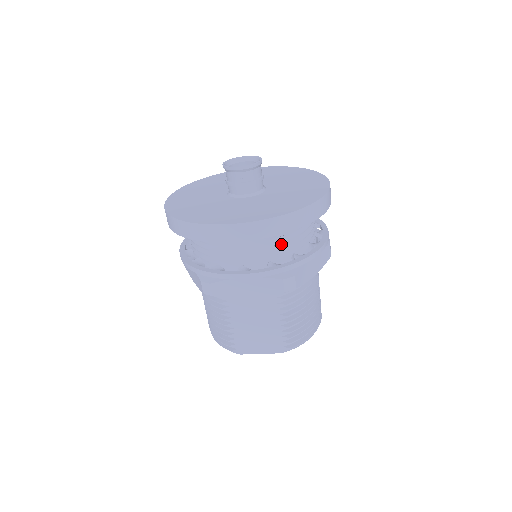
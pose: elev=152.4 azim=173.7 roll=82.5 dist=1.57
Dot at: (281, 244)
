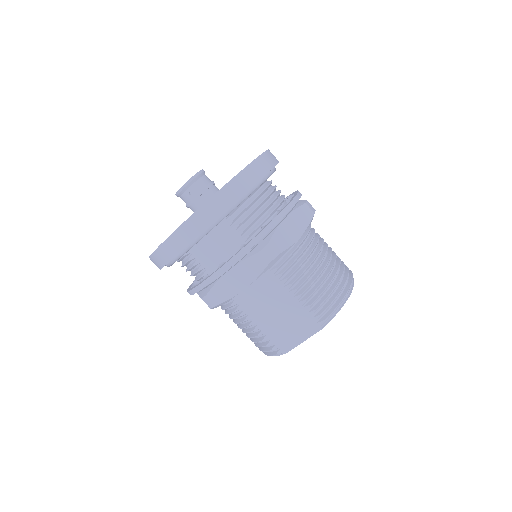
Dot at: (244, 224)
